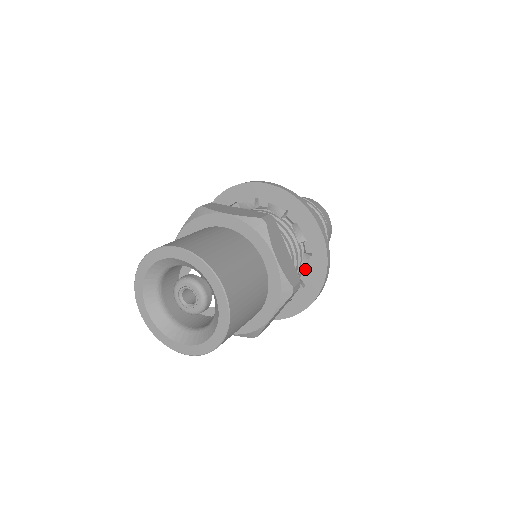
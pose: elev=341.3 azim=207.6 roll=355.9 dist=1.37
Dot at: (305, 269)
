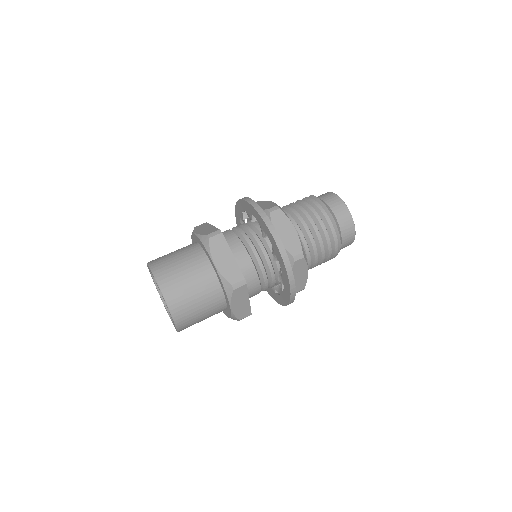
Dot at: (278, 290)
